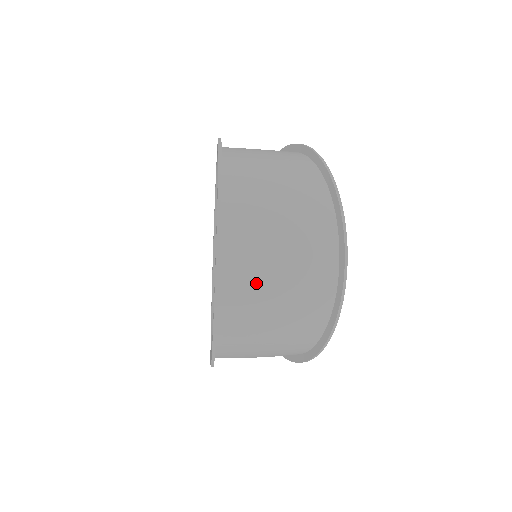
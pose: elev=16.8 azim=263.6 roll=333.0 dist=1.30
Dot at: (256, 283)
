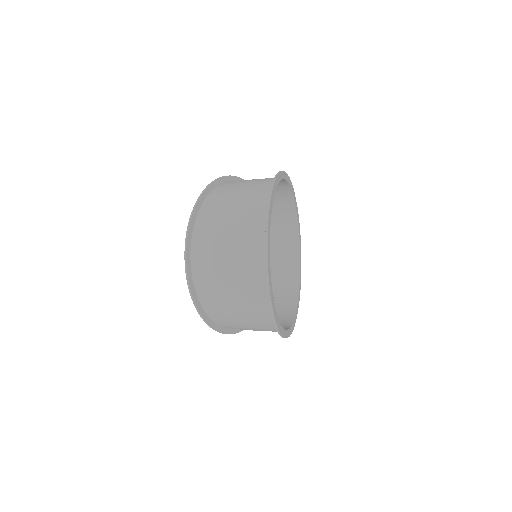
Dot at: (212, 268)
